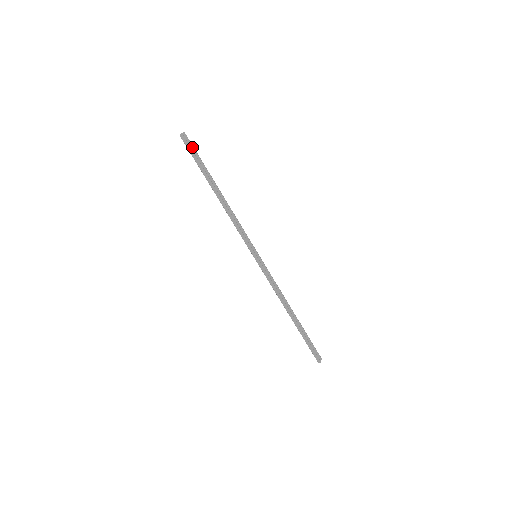
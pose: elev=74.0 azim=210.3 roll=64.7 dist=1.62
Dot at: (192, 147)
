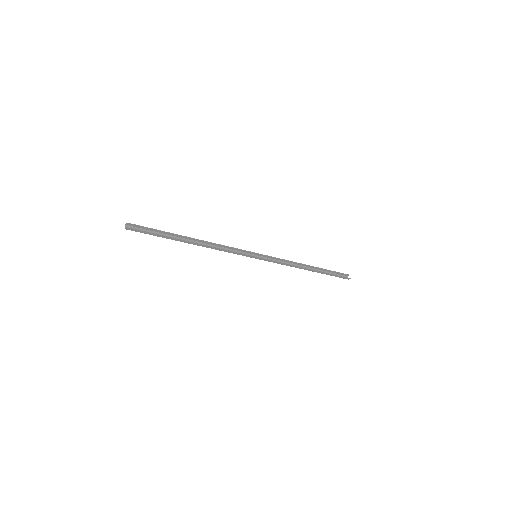
Dot at: (143, 227)
